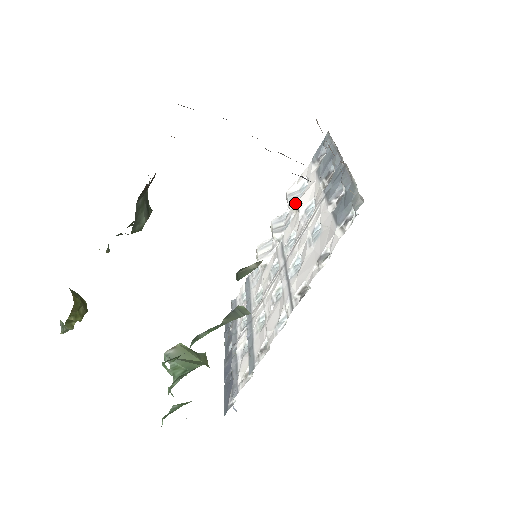
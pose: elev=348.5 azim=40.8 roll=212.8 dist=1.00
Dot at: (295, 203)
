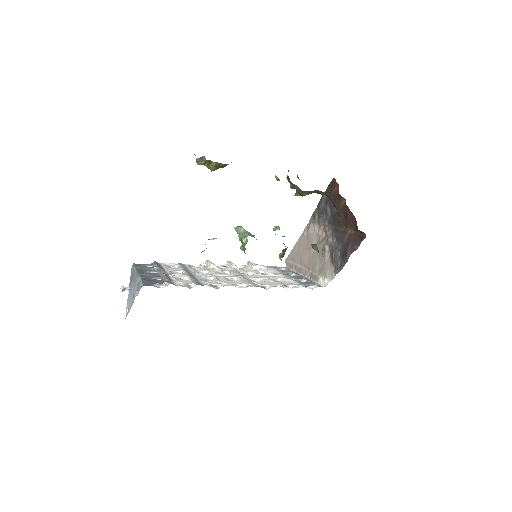
Dot at: (347, 254)
